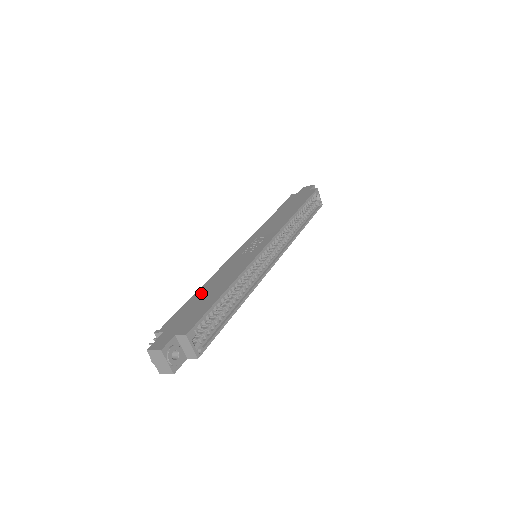
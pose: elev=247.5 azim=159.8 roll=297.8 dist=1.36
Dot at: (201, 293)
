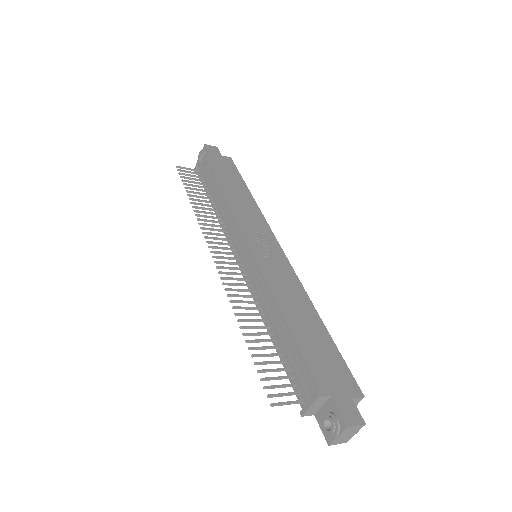
Dot at: (298, 326)
